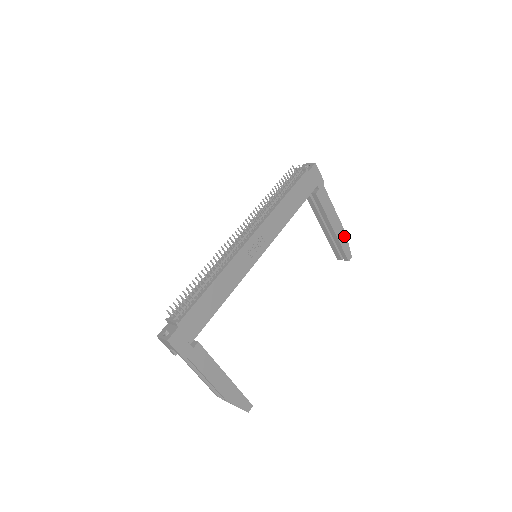
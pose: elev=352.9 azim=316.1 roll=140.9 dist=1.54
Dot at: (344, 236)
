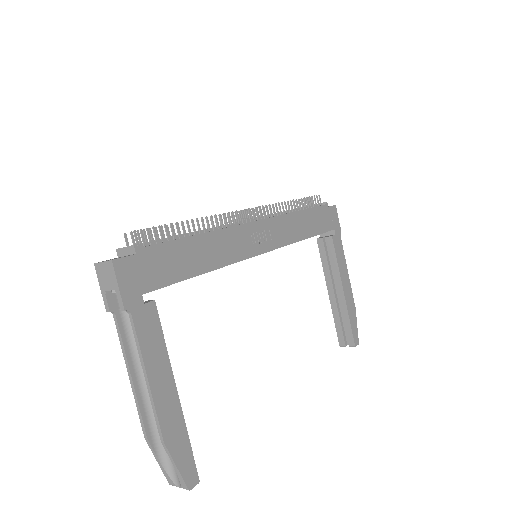
Dot at: (353, 311)
